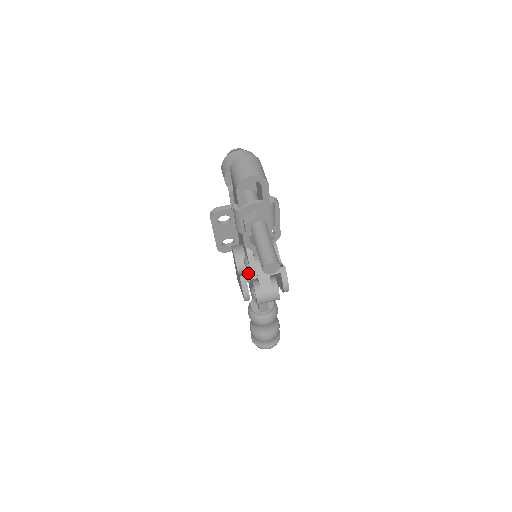
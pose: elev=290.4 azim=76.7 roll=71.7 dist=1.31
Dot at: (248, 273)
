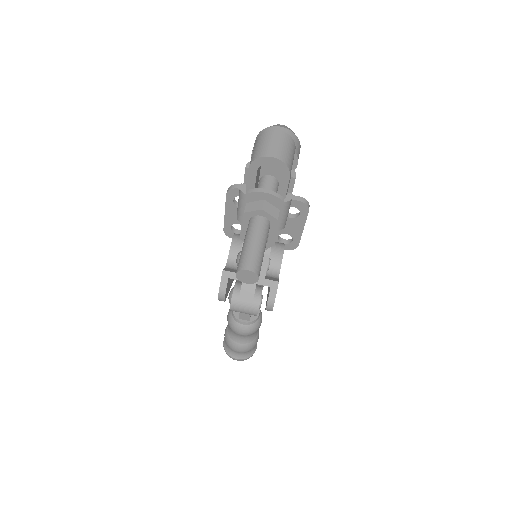
Dot at: (235, 271)
